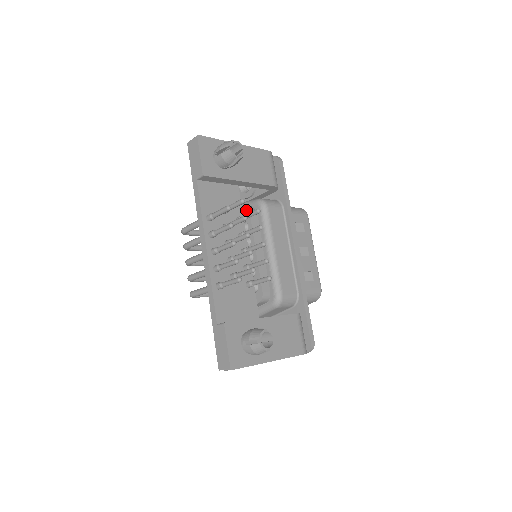
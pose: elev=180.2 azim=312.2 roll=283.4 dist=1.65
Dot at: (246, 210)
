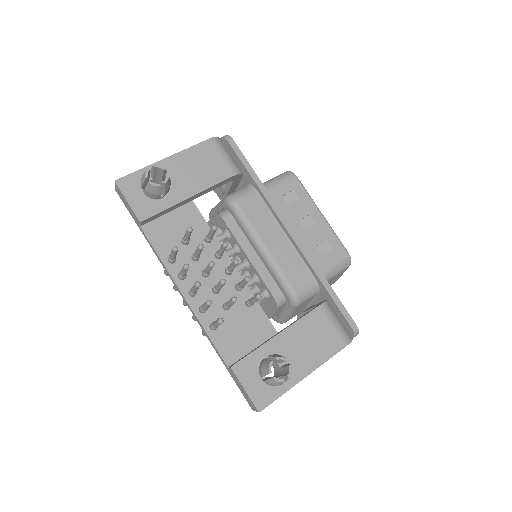
Dot at: (219, 217)
